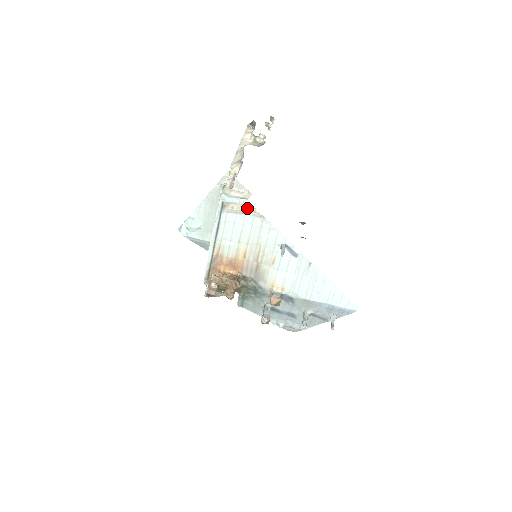
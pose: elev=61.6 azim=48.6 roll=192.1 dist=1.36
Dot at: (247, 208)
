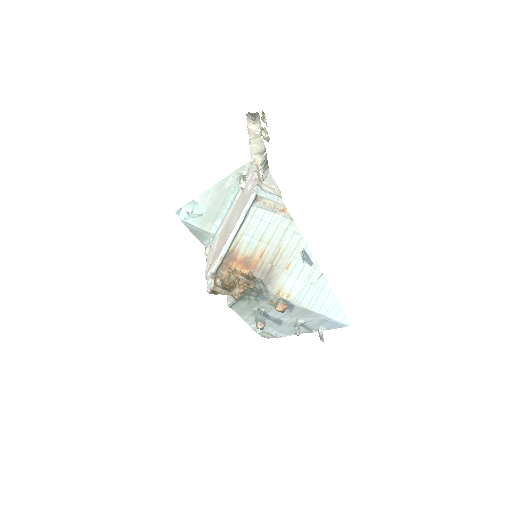
Dot at: (279, 207)
